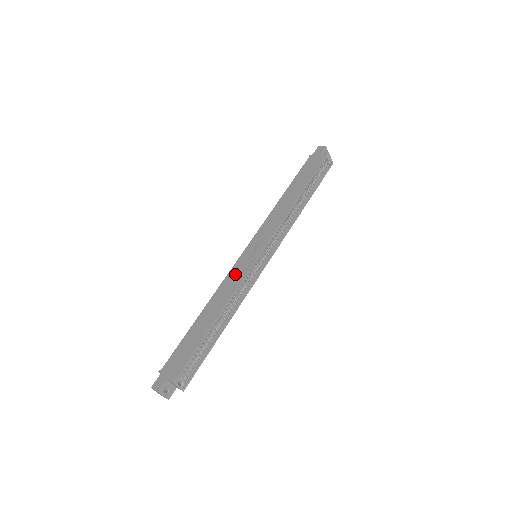
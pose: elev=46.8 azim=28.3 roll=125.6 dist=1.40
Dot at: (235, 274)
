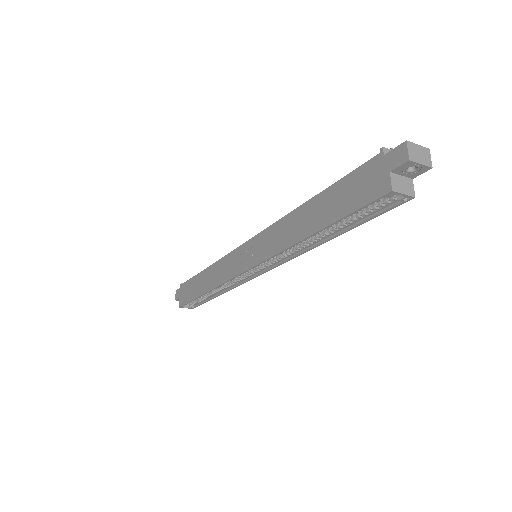
Dot at: (228, 265)
